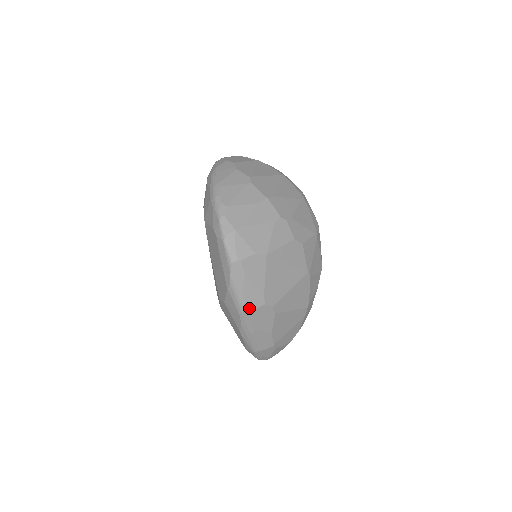
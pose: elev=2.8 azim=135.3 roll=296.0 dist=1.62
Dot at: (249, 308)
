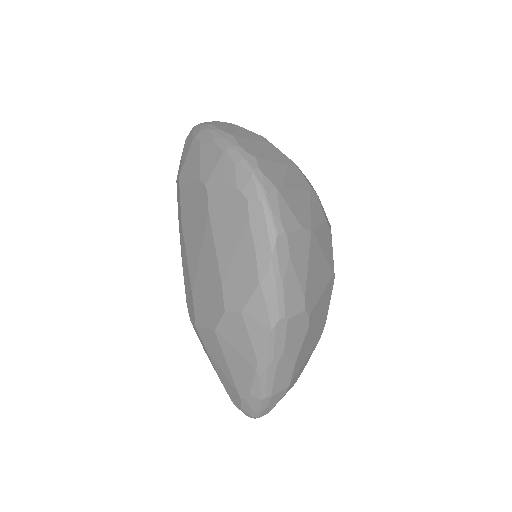
Dot at: (287, 314)
